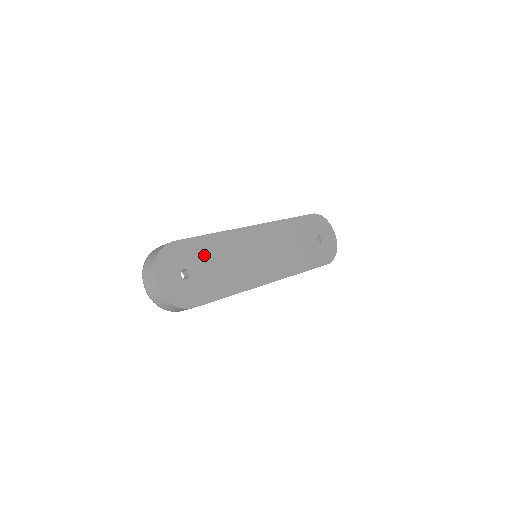
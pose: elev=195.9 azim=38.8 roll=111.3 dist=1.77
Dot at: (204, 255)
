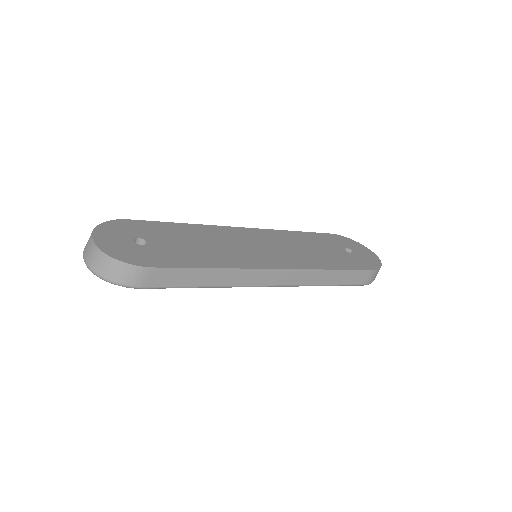
Dot at: (171, 234)
